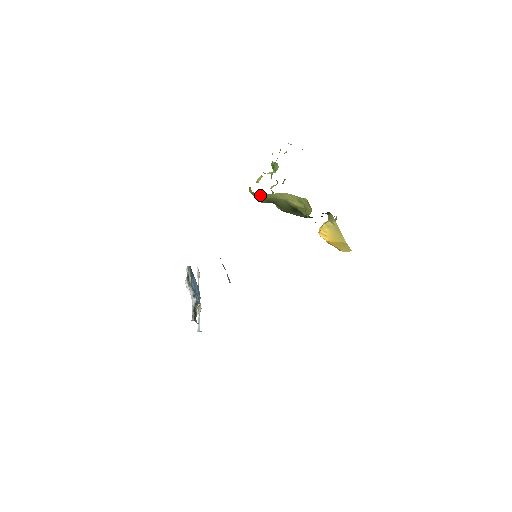
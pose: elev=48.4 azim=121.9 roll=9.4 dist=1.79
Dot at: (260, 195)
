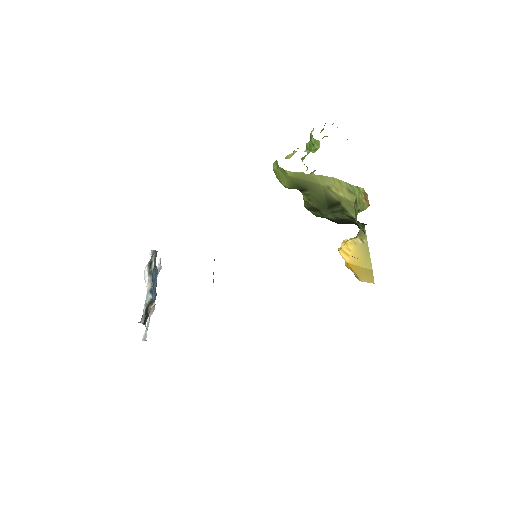
Dot at: (290, 173)
